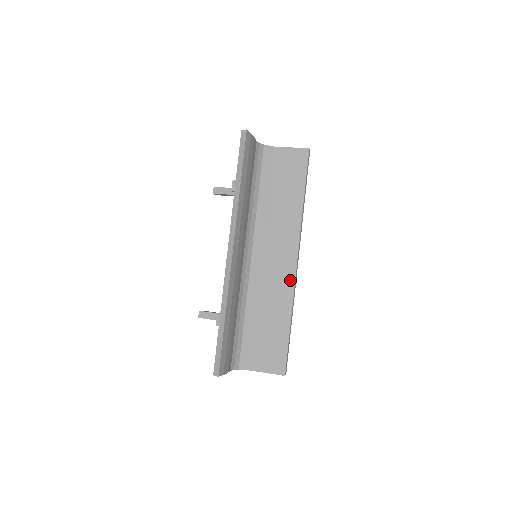
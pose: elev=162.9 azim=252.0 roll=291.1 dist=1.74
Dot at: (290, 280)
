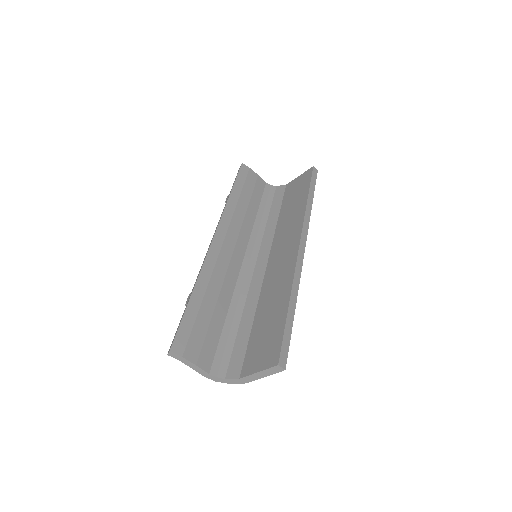
Dot at: (292, 263)
